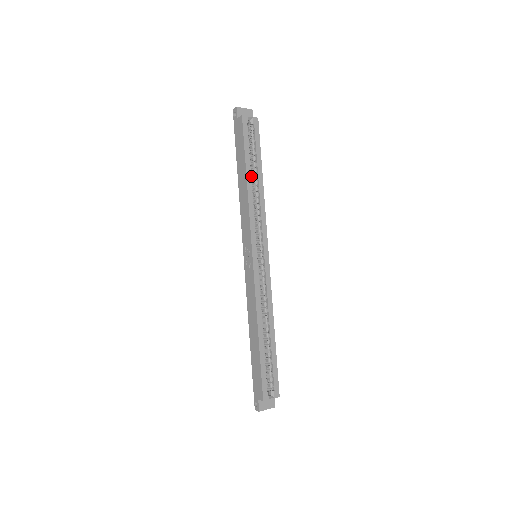
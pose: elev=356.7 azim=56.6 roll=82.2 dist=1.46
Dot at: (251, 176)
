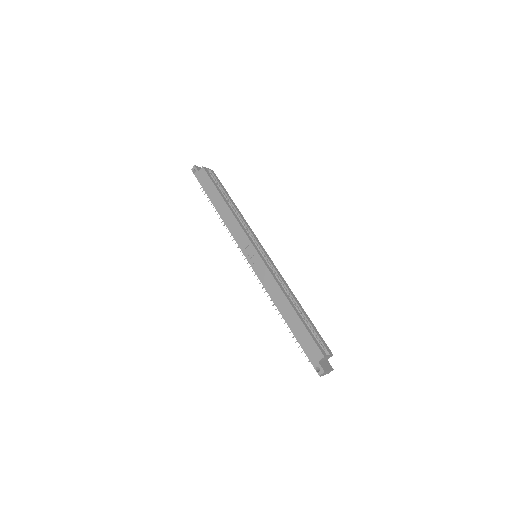
Dot at: (227, 202)
